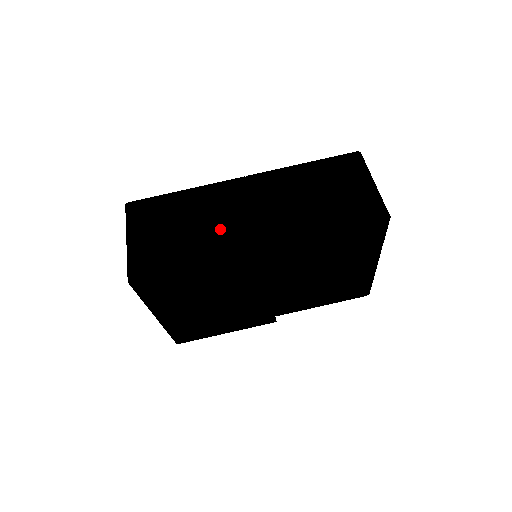
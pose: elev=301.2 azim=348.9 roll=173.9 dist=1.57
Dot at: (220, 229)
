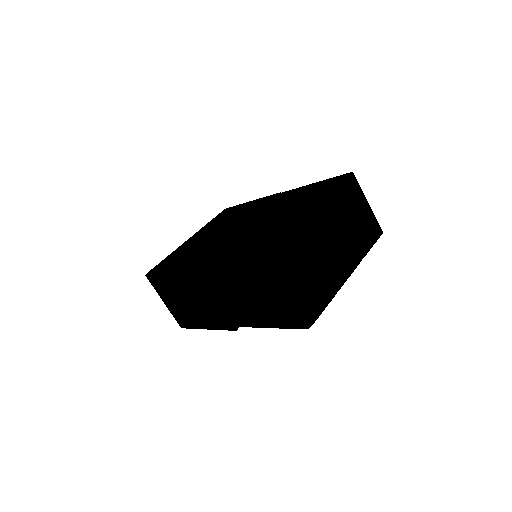
Dot at: (205, 309)
